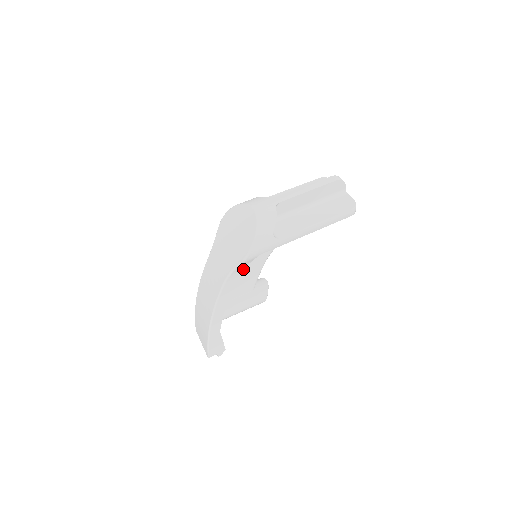
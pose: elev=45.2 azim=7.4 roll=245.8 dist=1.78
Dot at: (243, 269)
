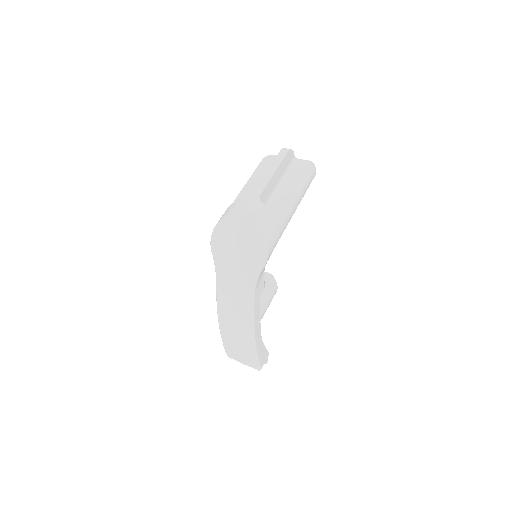
Dot at: occluded
